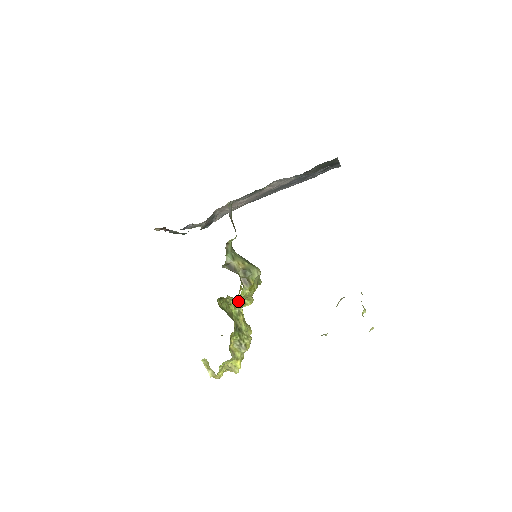
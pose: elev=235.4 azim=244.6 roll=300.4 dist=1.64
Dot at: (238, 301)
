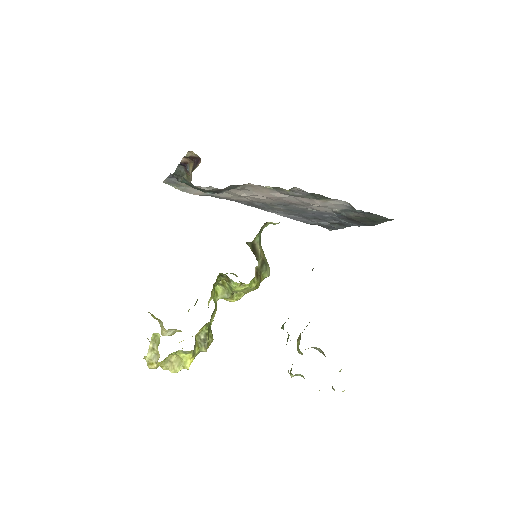
Dot at: (235, 289)
